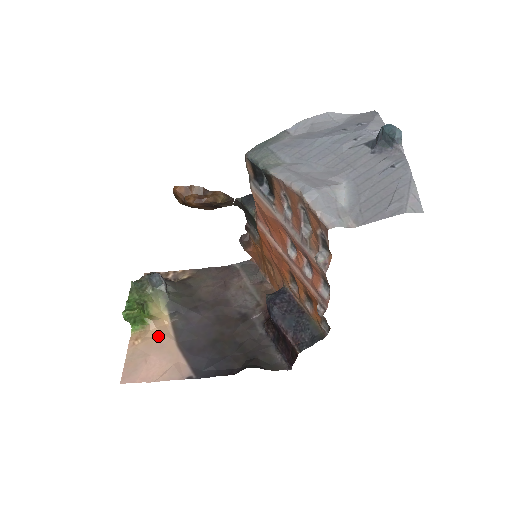
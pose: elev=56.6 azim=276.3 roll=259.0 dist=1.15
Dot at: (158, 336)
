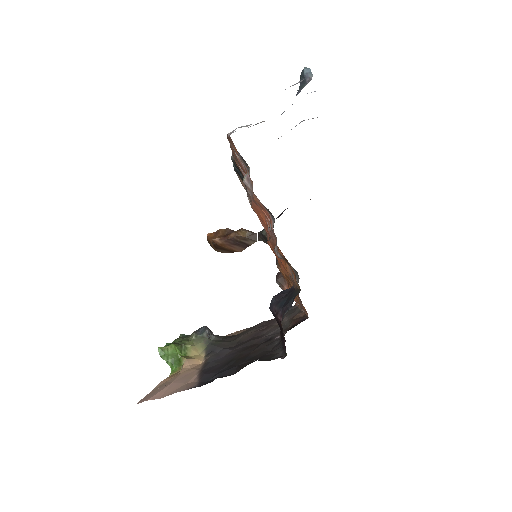
Dot at: (187, 370)
